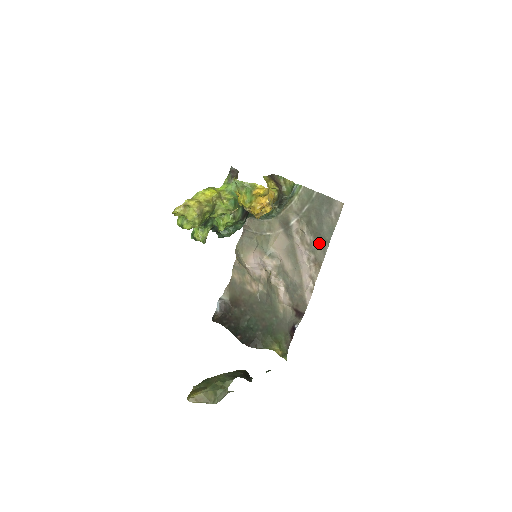
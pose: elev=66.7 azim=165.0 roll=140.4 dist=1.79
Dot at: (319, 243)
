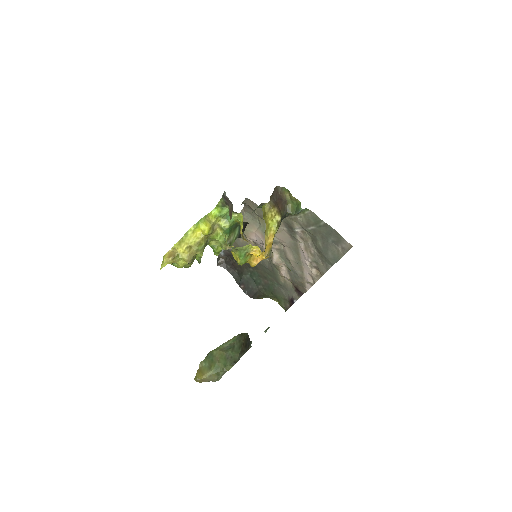
Dot at: (323, 260)
